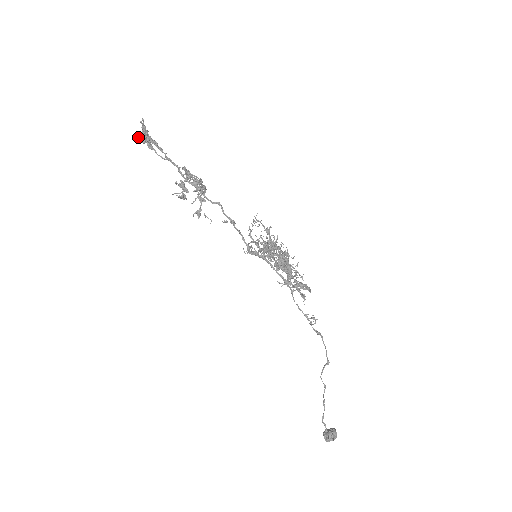
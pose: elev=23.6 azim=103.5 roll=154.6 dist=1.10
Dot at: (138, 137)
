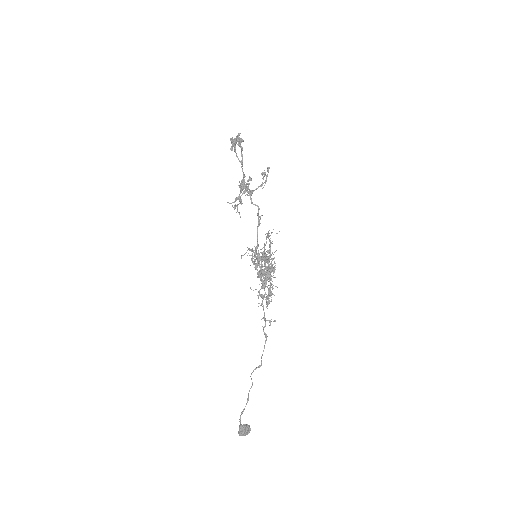
Dot at: (235, 139)
